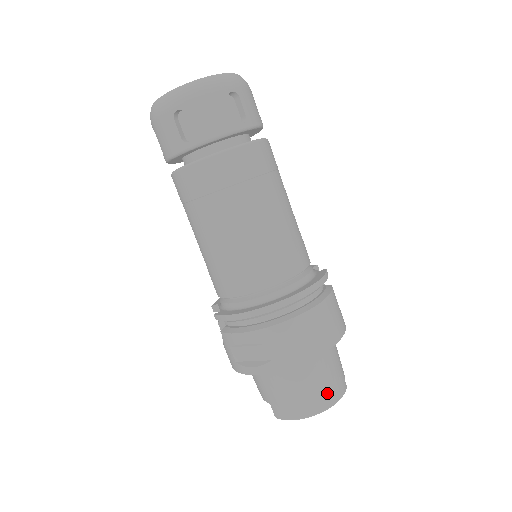
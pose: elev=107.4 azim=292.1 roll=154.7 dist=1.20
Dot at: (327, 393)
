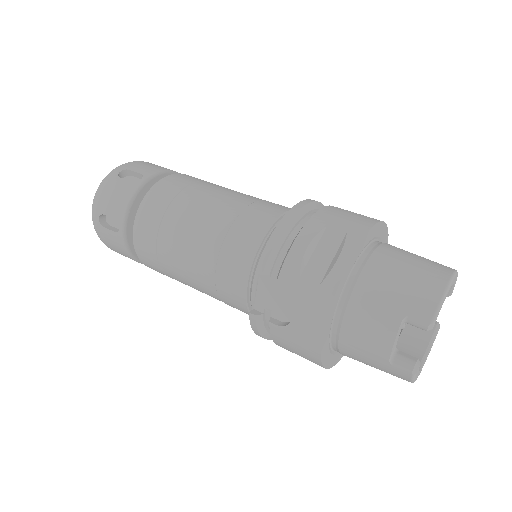
Dot at: (436, 262)
